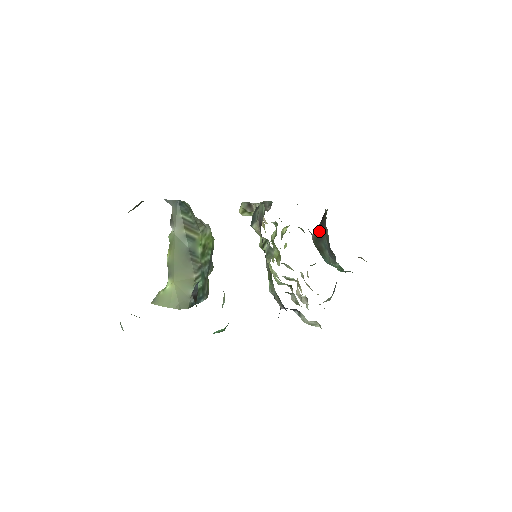
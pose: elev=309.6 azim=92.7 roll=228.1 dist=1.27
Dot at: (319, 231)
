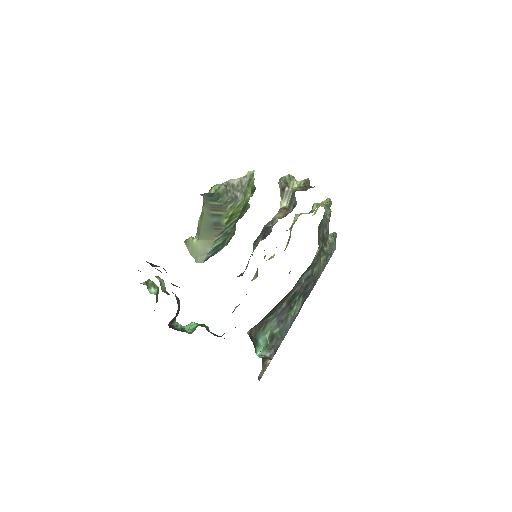
Dot at: (267, 315)
